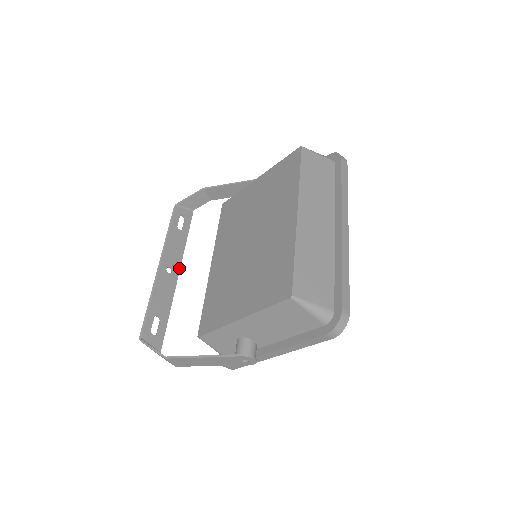
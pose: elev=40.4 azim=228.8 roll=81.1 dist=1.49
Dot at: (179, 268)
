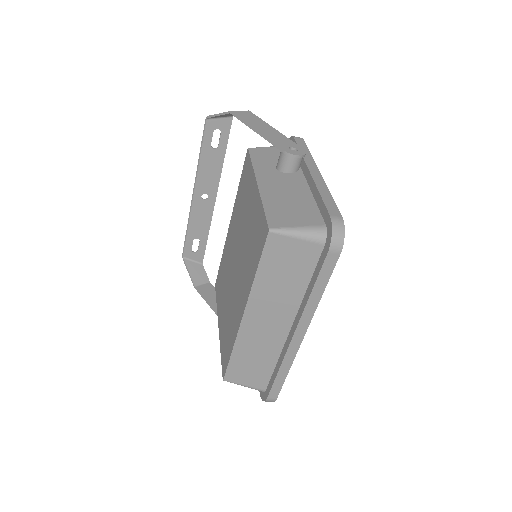
Dot at: (216, 192)
